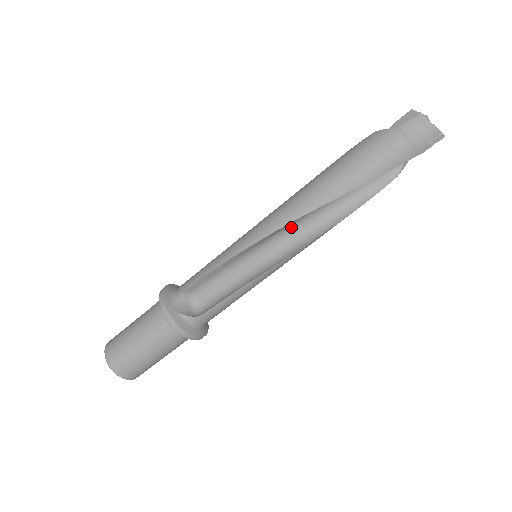
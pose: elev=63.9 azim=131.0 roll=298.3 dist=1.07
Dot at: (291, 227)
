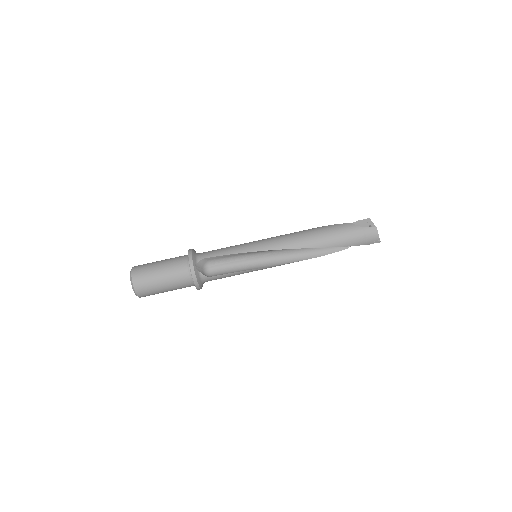
Dot at: (285, 250)
